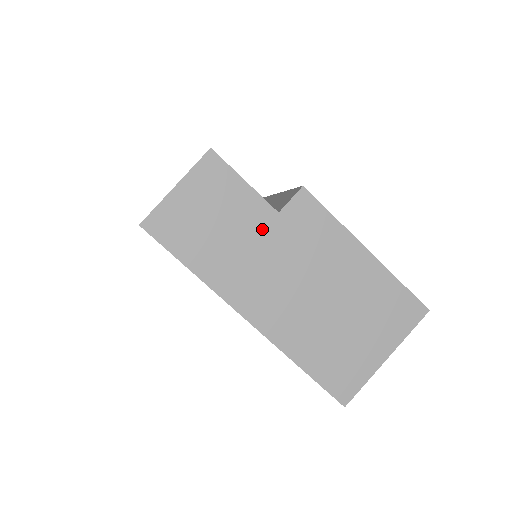
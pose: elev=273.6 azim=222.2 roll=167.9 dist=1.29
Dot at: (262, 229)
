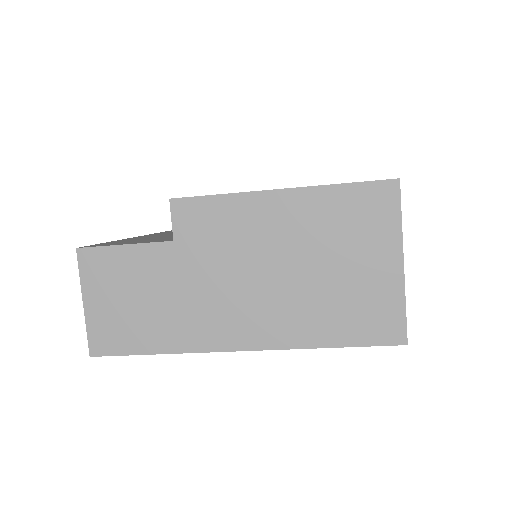
Dot at: (175, 267)
